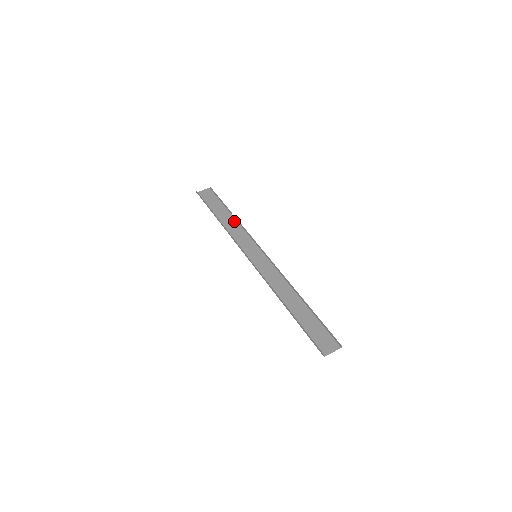
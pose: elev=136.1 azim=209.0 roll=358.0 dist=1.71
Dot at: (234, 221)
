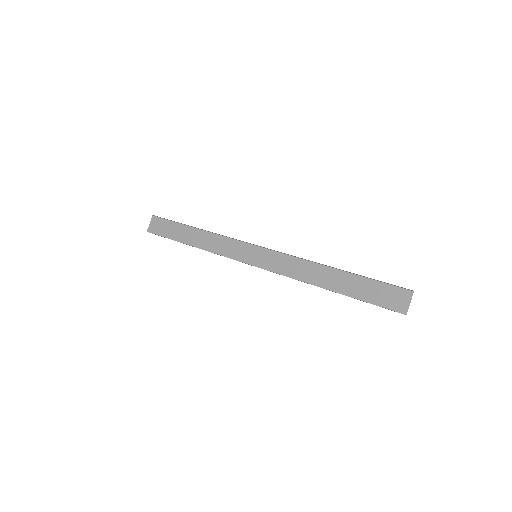
Dot at: (205, 234)
